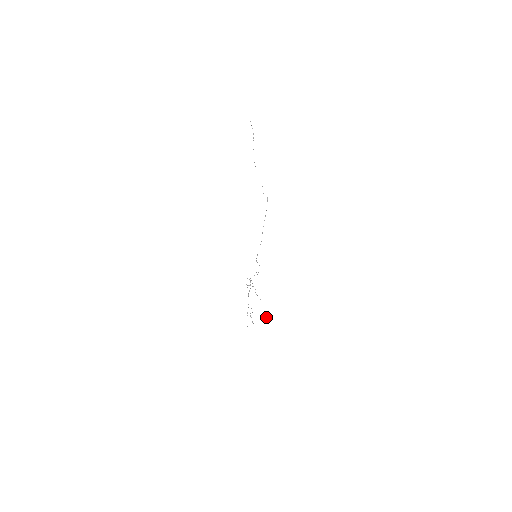
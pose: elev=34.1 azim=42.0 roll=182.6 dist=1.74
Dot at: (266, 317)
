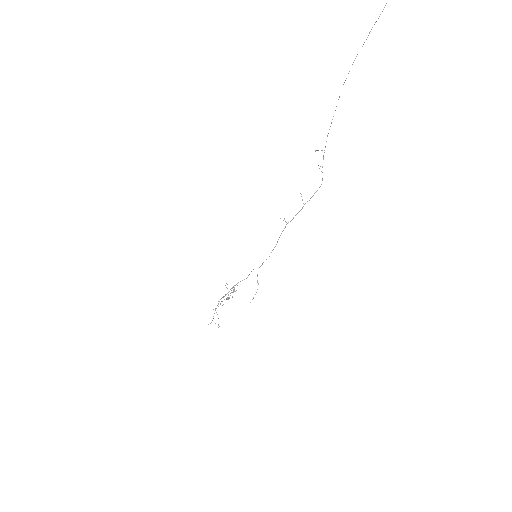
Dot at: occluded
